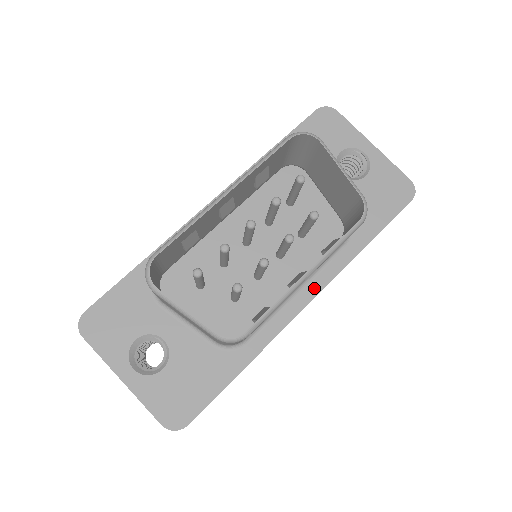
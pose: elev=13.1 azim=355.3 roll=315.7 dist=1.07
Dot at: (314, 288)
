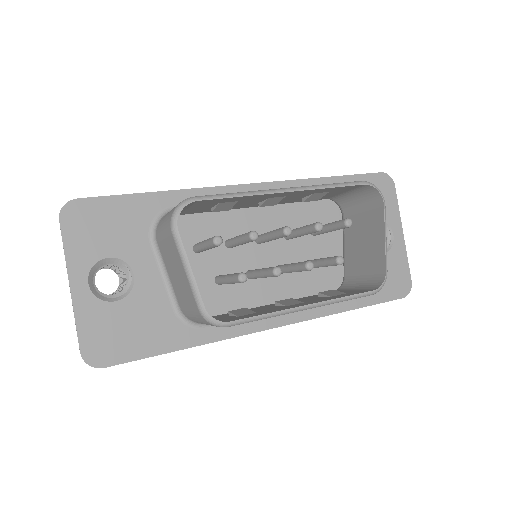
Dot at: (288, 317)
